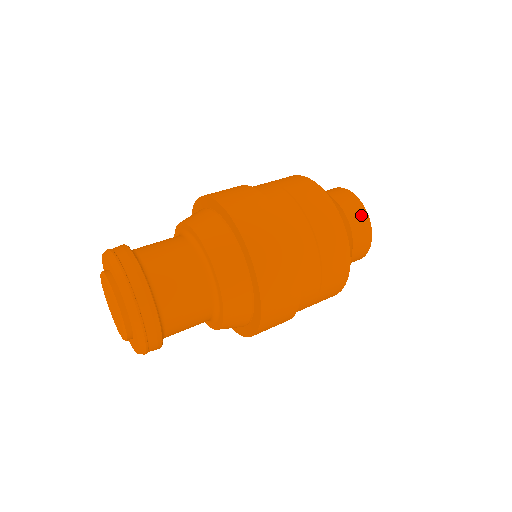
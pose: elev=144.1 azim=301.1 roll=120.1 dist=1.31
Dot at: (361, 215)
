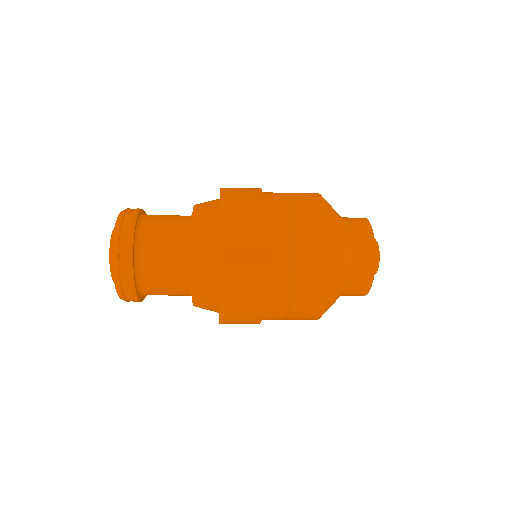
Dot at: occluded
